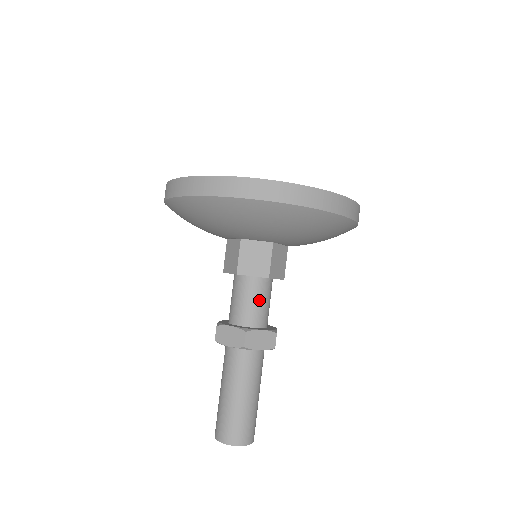
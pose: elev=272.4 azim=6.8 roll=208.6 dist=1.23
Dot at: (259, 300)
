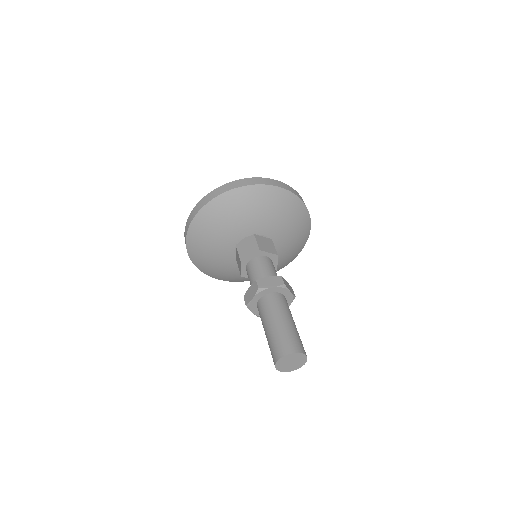
Dot at: (274, 270)
